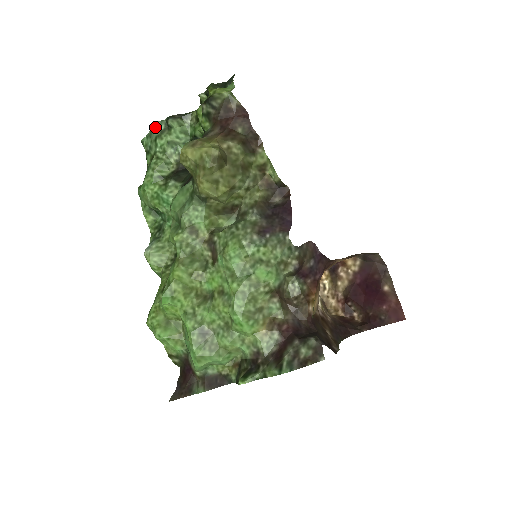
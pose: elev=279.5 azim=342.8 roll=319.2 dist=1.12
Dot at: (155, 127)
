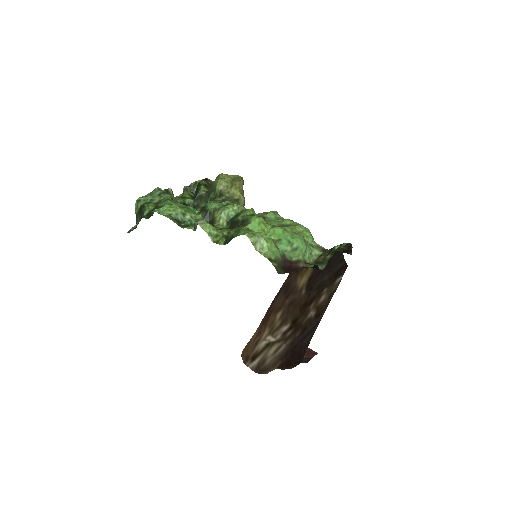
Dot at: (158, 189)
